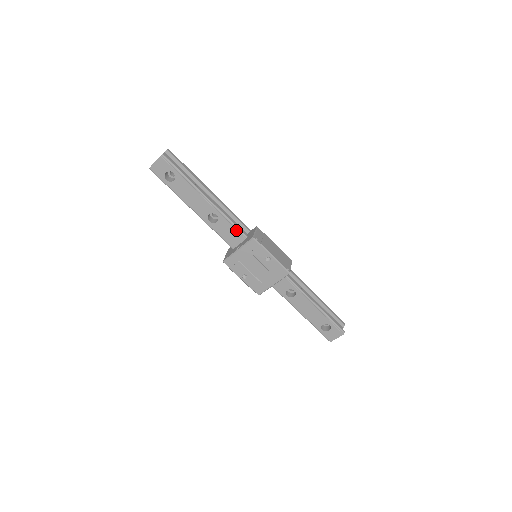
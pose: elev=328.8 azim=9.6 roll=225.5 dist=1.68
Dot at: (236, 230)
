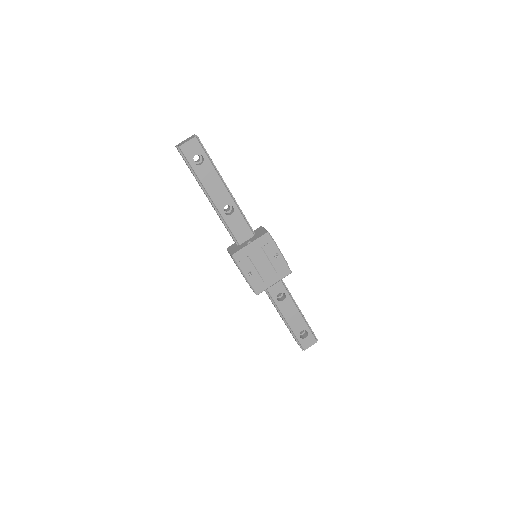
Dot at: (248, 225)
